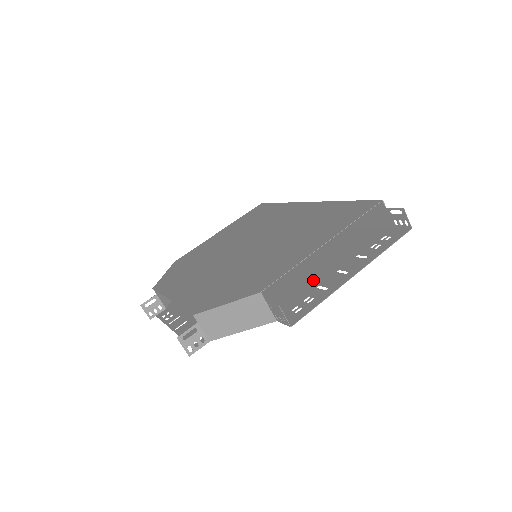
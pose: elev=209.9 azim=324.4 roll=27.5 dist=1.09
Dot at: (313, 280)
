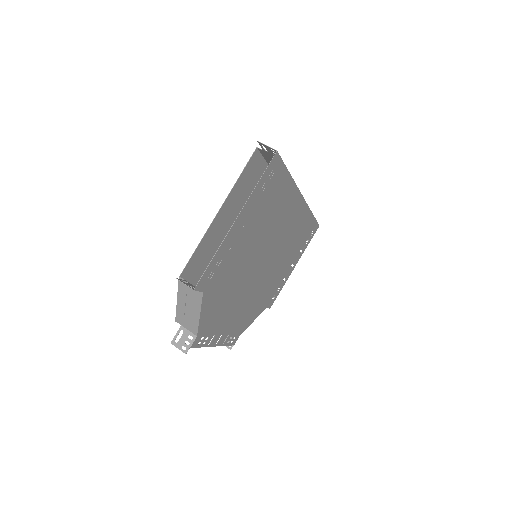
Dot at: (237, 246)
